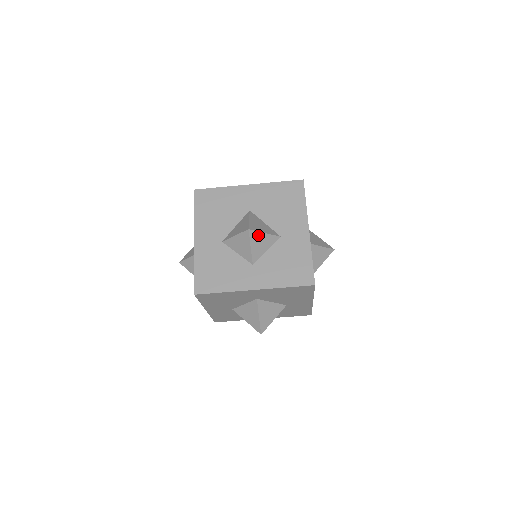
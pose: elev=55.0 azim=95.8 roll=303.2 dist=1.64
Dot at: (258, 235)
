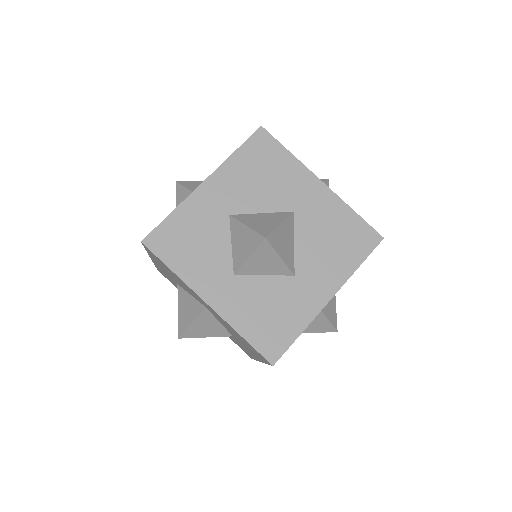
Dot at: occluded
